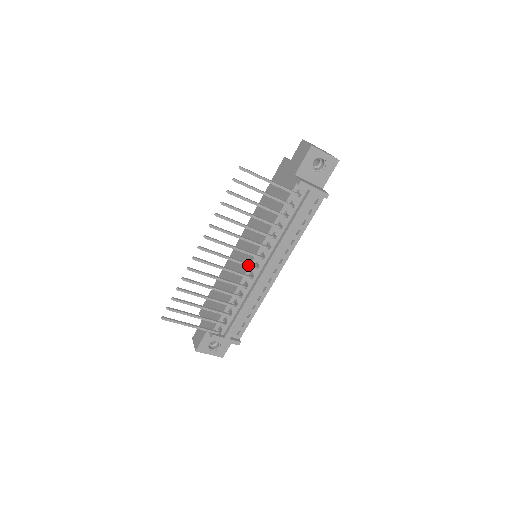
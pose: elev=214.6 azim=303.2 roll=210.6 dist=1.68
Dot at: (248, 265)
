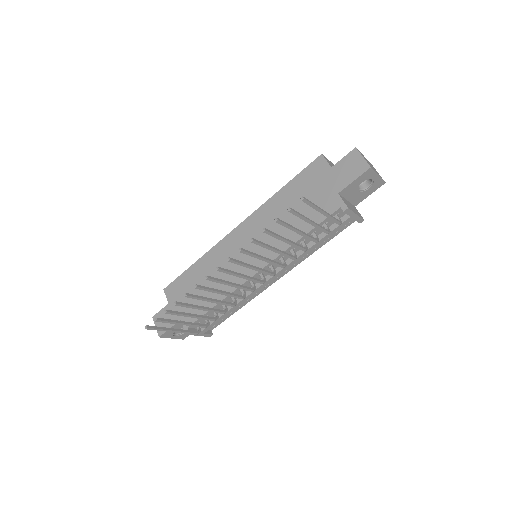
Dot at: (258, 281)
